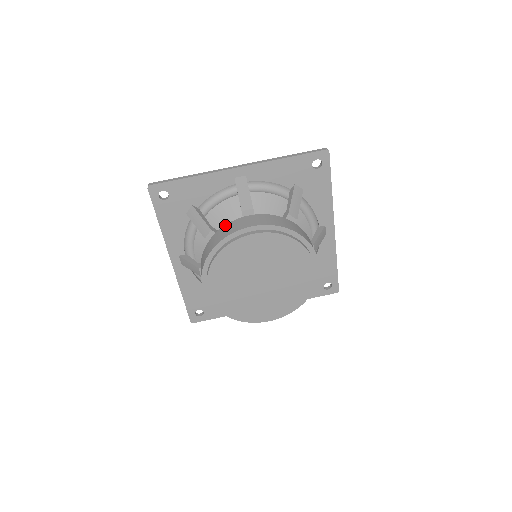
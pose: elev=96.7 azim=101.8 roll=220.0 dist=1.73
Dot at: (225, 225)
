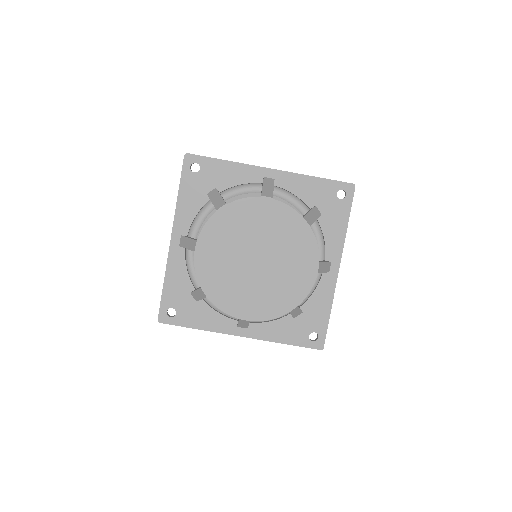
Dot at: occluded
